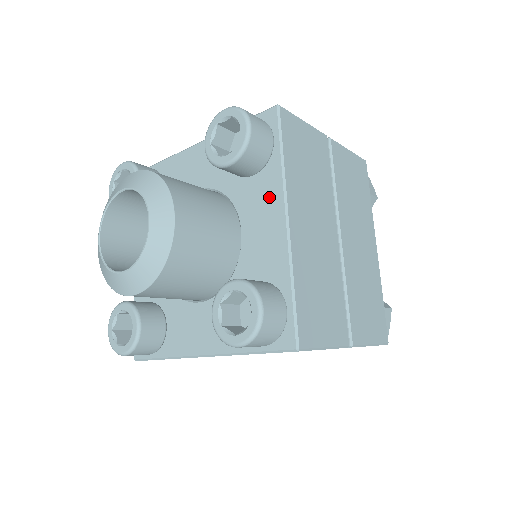
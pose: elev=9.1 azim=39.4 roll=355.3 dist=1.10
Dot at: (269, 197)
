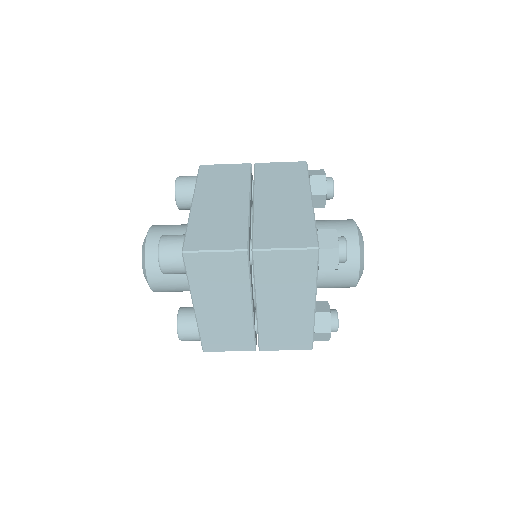
Dot at: occluded
